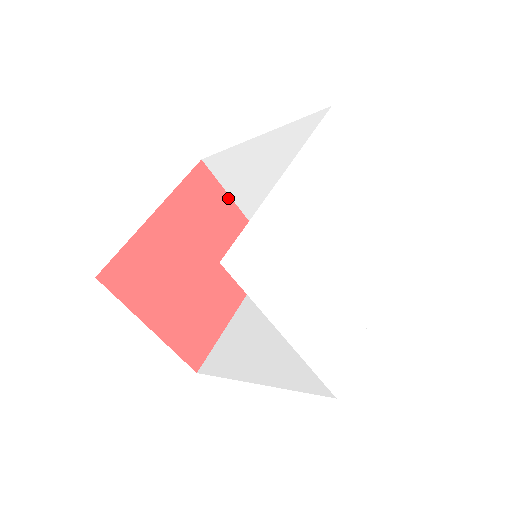
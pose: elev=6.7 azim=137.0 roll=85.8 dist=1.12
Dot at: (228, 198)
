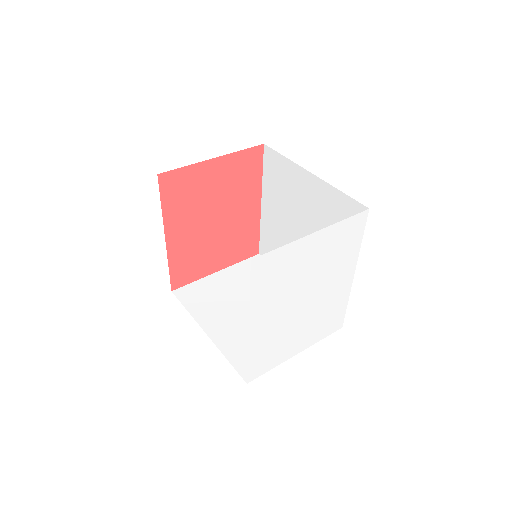
Dot at: (199, 165)
